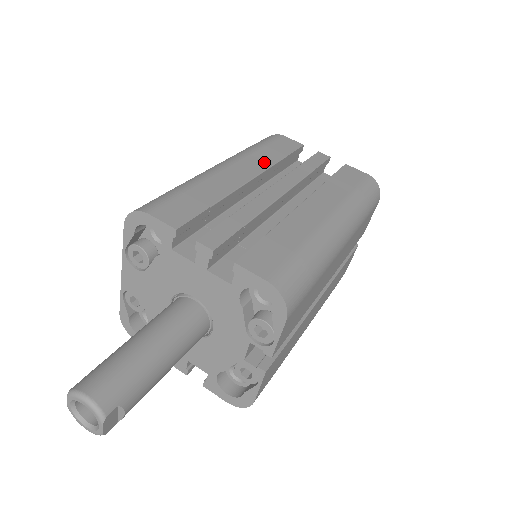
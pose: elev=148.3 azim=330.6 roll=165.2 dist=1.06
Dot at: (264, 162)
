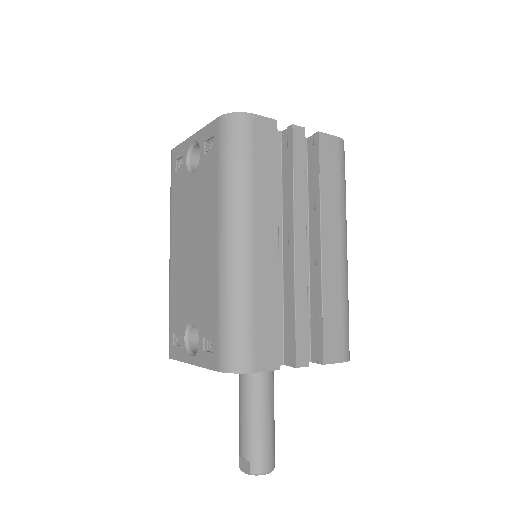
Dot at: (270, 201)
